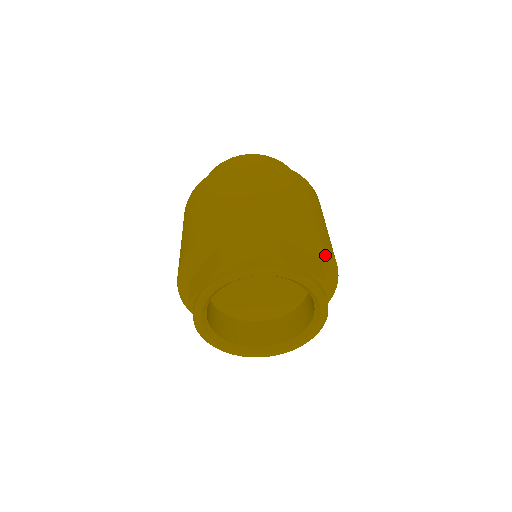
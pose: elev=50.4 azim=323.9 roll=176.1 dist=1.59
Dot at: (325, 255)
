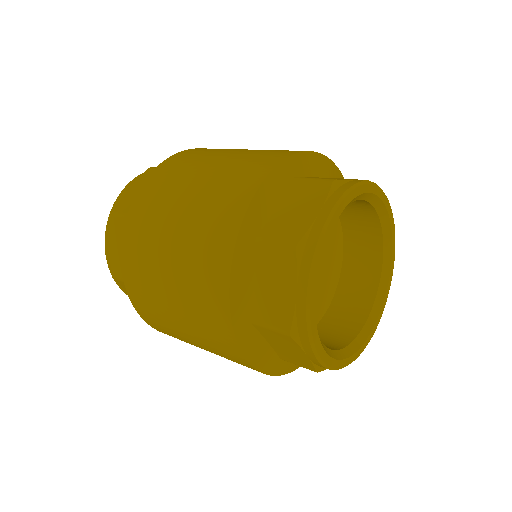
Dot at: (333, 170)
